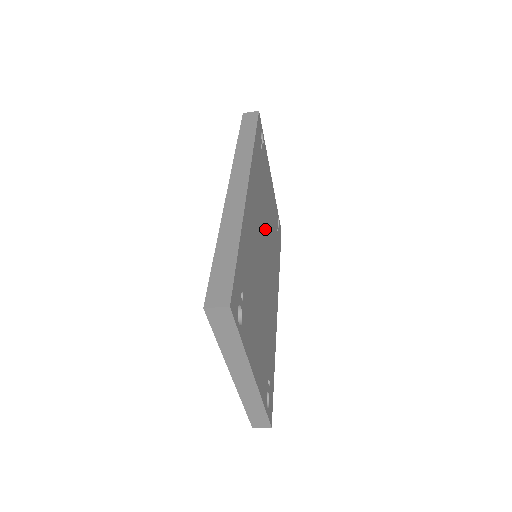
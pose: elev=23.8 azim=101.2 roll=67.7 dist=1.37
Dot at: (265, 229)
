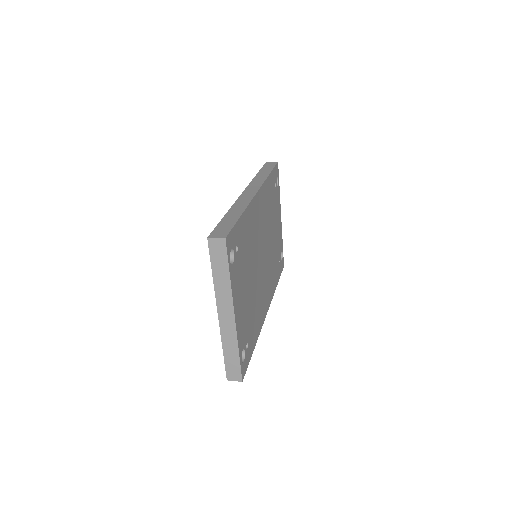
Dot at: (267, 241)
